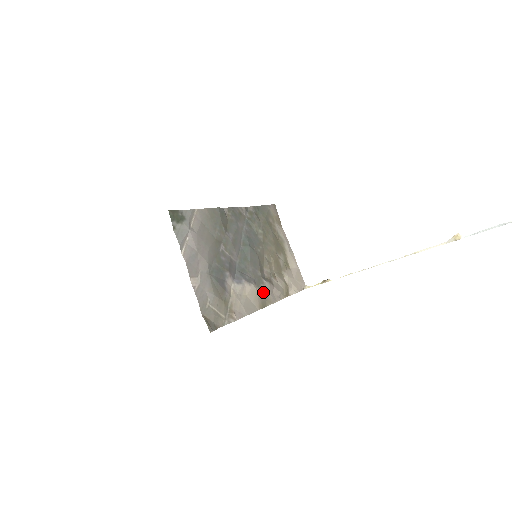
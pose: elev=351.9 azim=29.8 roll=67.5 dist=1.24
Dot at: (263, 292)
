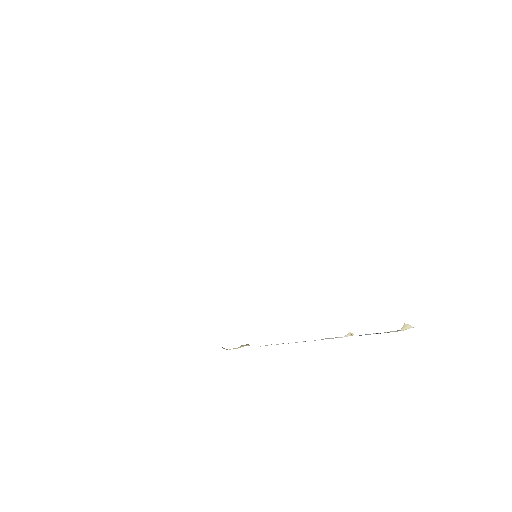
Dot at: occluded
